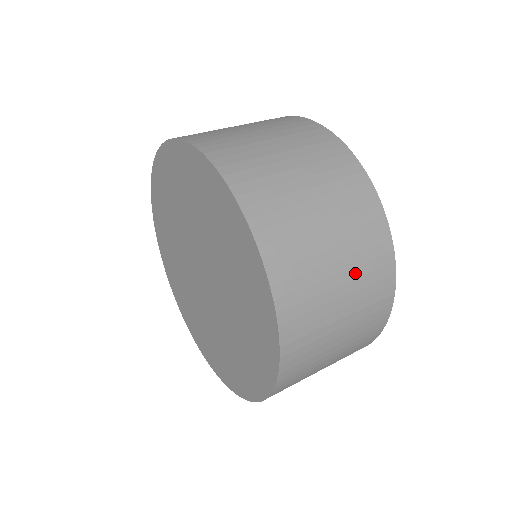
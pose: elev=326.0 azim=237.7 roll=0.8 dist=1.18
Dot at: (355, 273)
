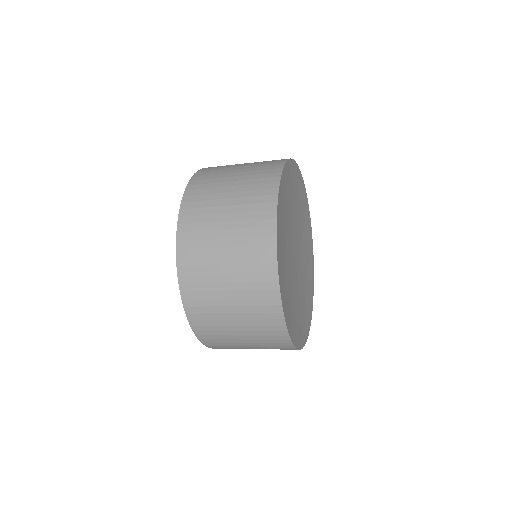
Dot at: (241, 201)
